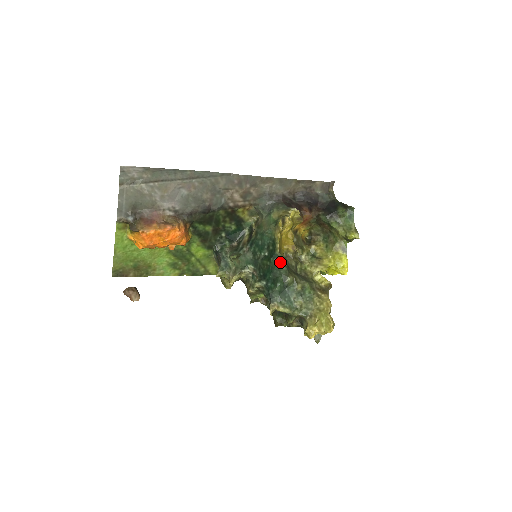
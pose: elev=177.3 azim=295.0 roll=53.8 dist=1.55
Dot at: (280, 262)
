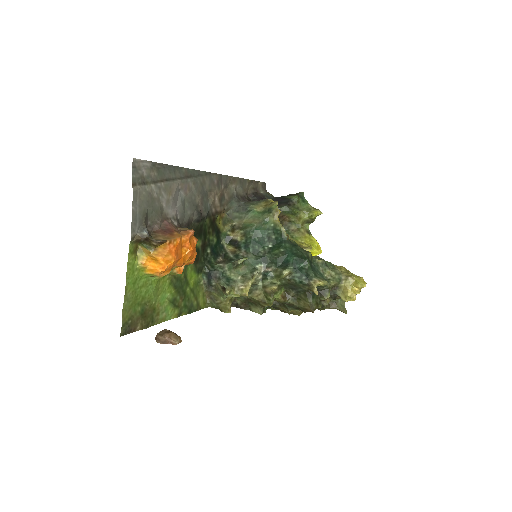
Dot at: (293, 243)
